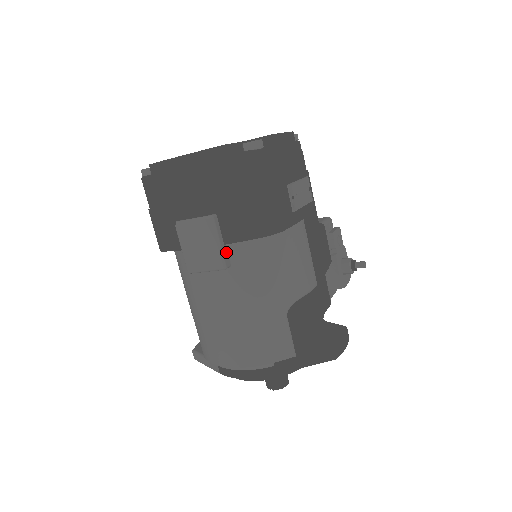
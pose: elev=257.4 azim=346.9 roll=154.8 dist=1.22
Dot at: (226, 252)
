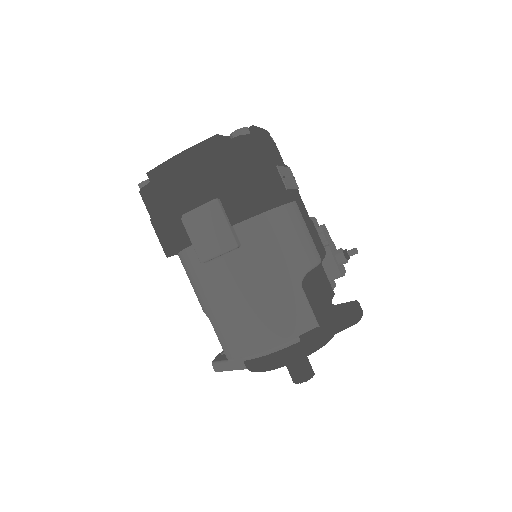
Dot at: (234, 232)
